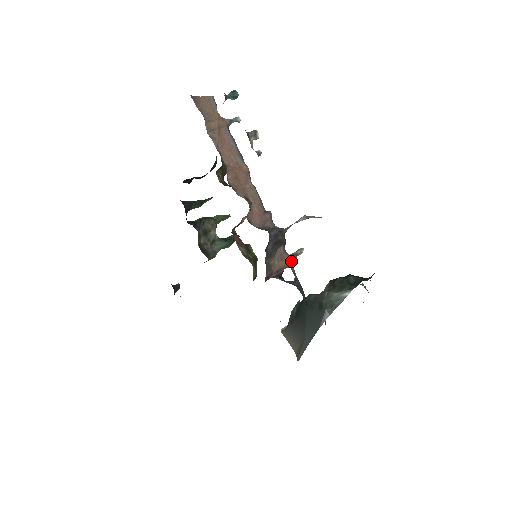
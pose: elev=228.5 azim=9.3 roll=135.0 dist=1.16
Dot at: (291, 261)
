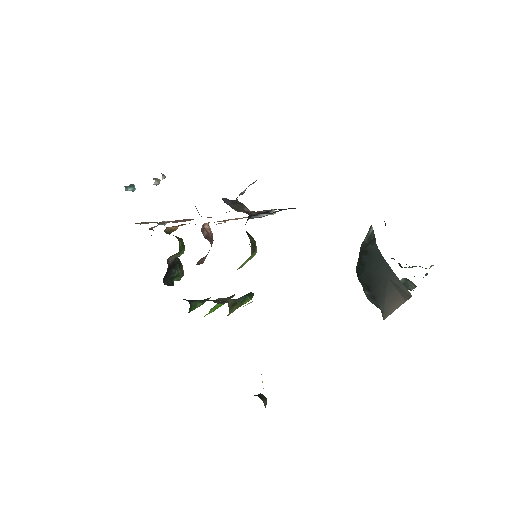
Dot at: (265, 210)
